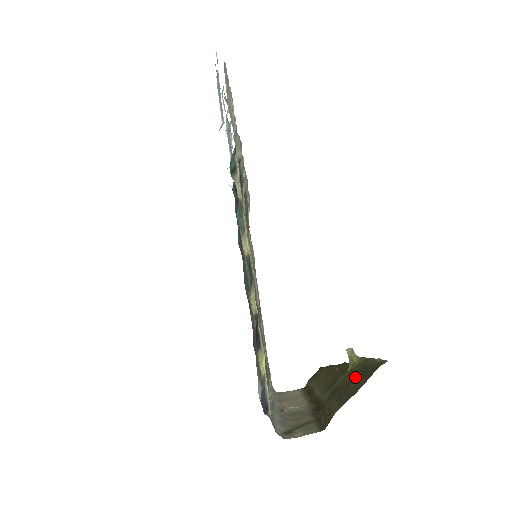
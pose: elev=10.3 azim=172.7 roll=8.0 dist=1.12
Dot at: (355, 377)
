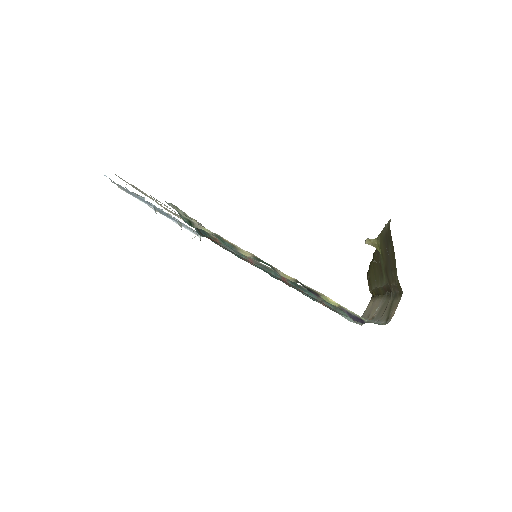
Dot at: (386, 250)
